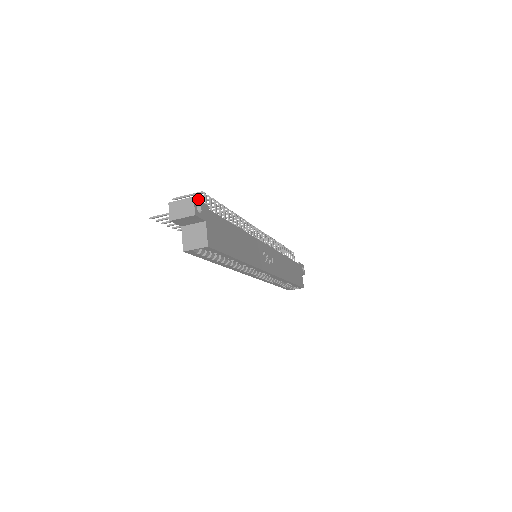
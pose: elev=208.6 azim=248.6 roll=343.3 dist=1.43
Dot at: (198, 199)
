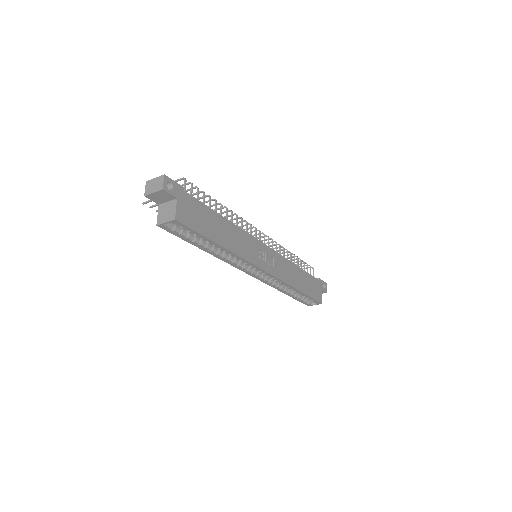
Dot at: (170, 178)
